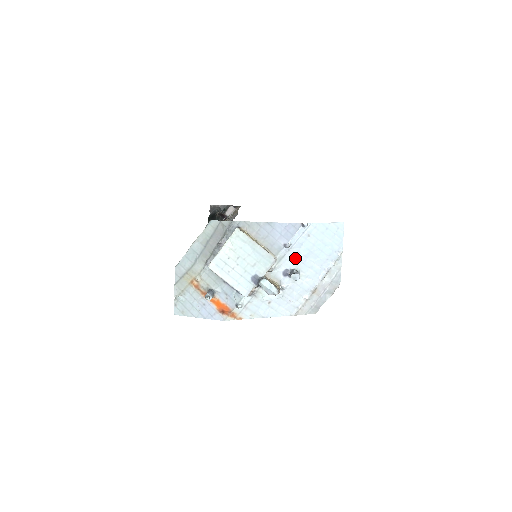
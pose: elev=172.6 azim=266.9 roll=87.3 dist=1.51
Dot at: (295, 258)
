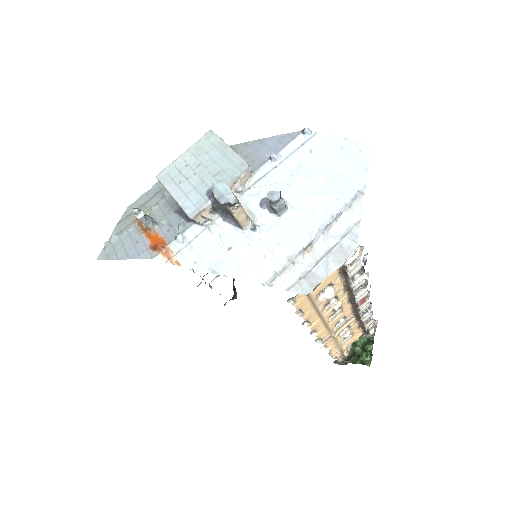
Dot at: (284, 183)
